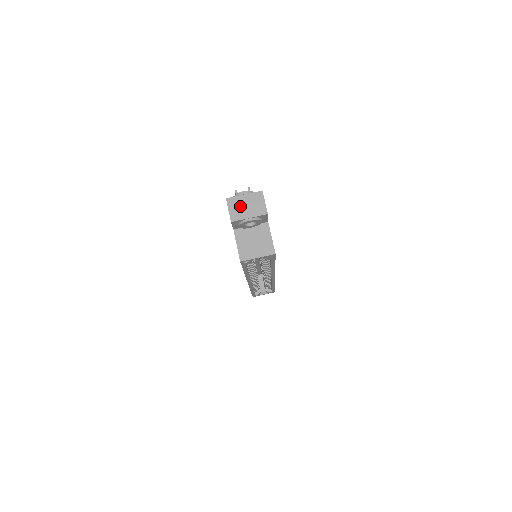
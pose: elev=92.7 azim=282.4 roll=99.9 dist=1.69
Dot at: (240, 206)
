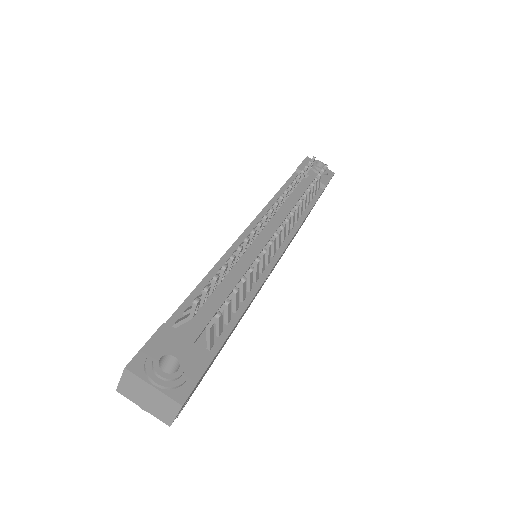
Dot at: (139, 390)
